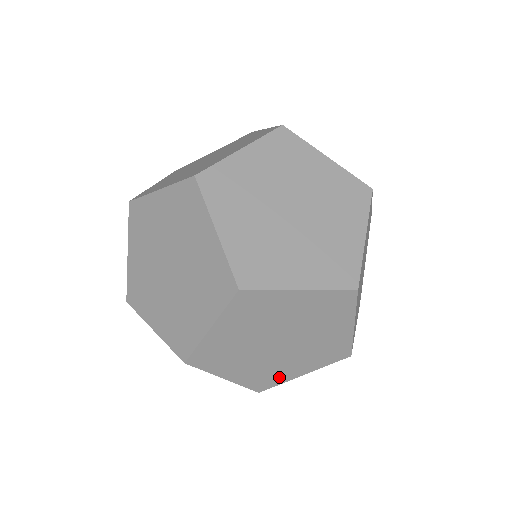
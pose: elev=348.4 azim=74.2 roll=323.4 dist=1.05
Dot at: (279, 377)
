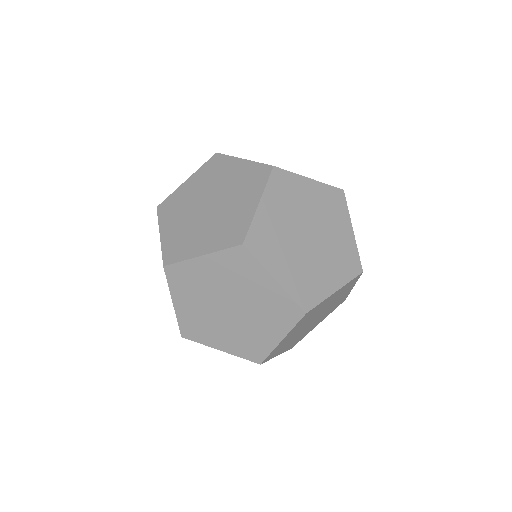
Dot at: (262, 345)
